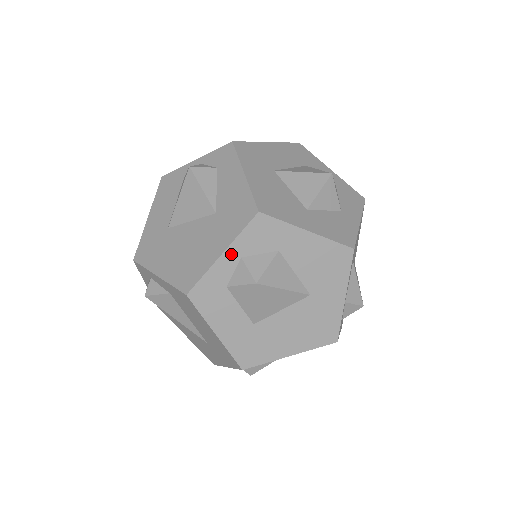
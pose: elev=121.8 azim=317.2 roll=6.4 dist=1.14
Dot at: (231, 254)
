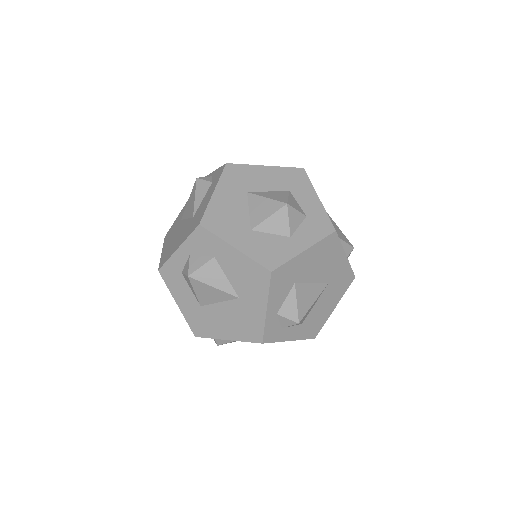
Dot at: (183, 250)
